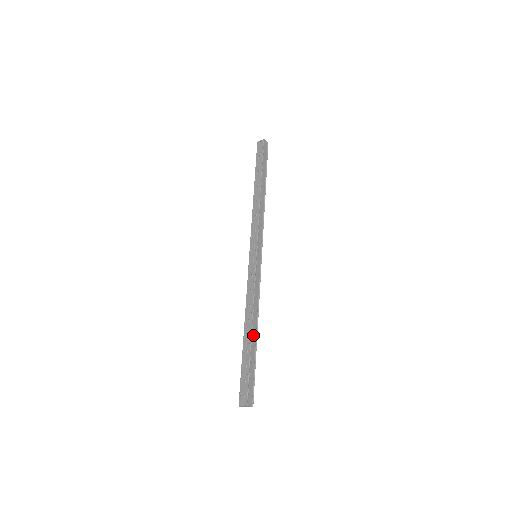
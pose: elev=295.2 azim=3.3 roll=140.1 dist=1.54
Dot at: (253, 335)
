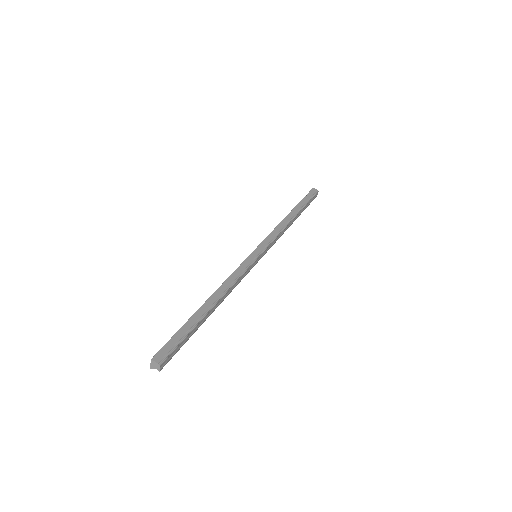
Dot at: (205, 305)
